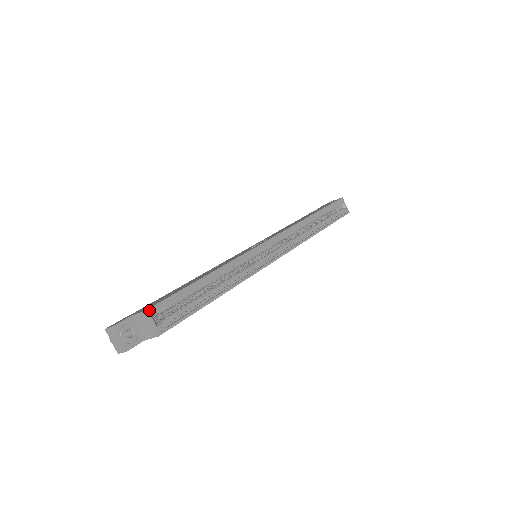
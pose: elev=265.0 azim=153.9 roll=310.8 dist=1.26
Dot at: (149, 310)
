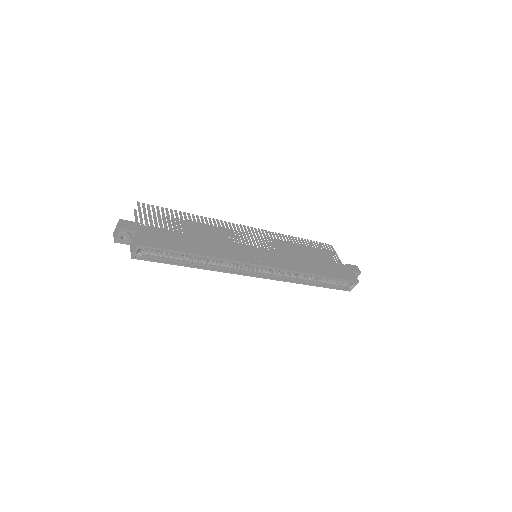
Dot at: (141, 246)
